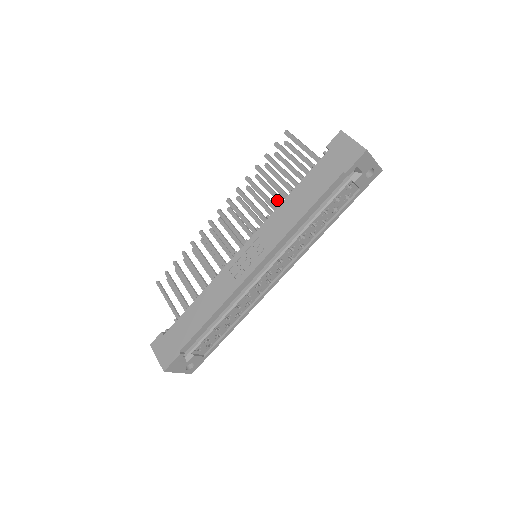
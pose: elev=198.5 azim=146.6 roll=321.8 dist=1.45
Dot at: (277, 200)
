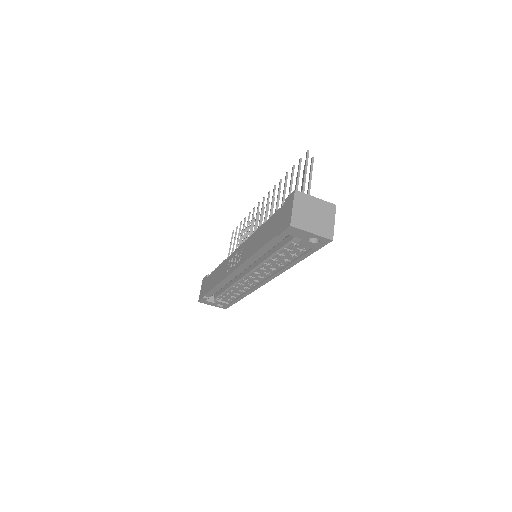
Dot at: occluded
